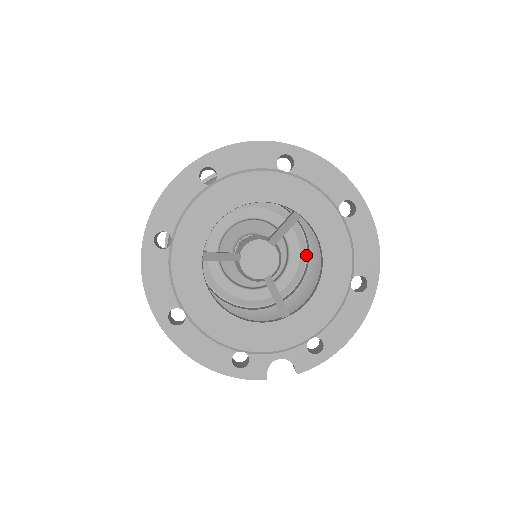
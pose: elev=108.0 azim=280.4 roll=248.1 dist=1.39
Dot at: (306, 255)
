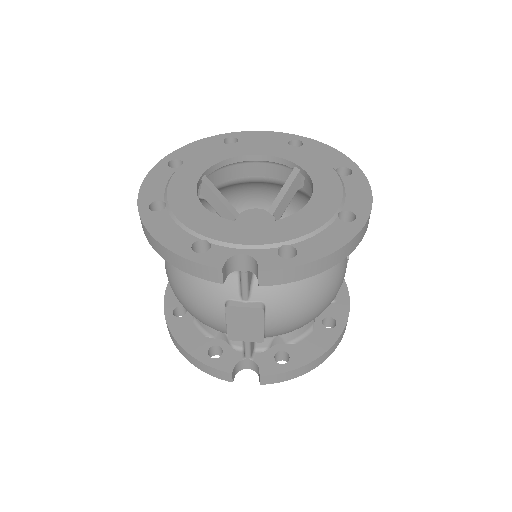
Dot at: occluded
